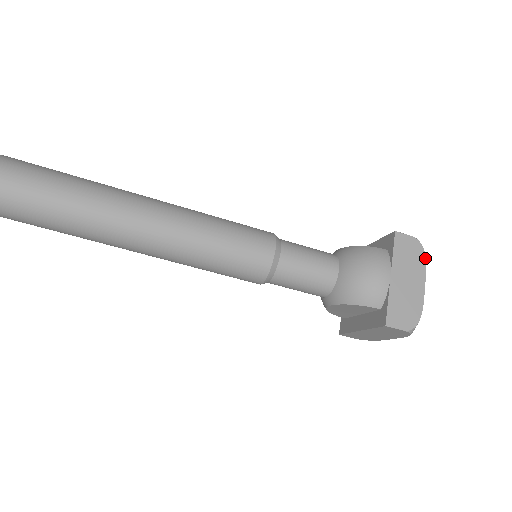
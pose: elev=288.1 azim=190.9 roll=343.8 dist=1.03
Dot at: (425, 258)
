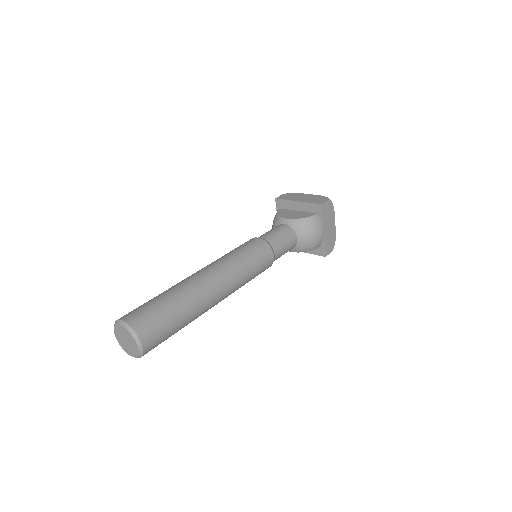
Dot at: occluded
